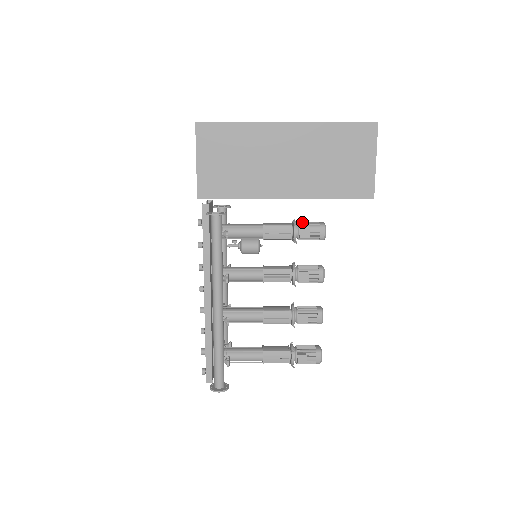
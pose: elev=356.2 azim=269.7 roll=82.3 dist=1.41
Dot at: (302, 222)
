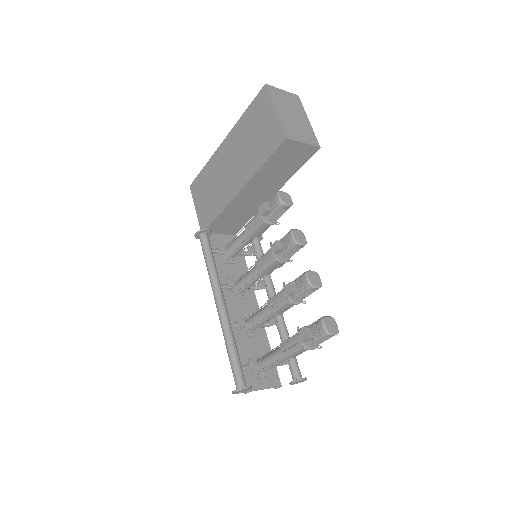
Dot at: occluded
